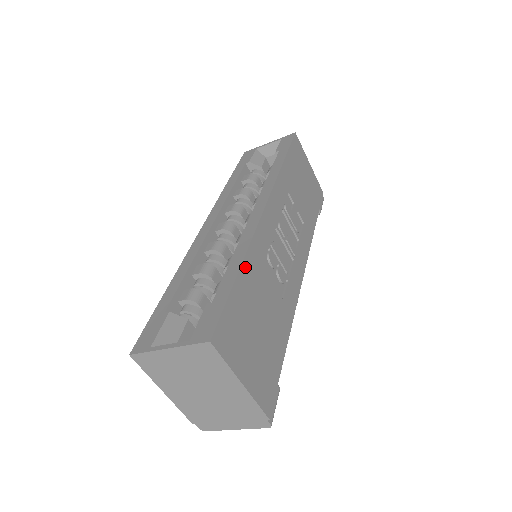
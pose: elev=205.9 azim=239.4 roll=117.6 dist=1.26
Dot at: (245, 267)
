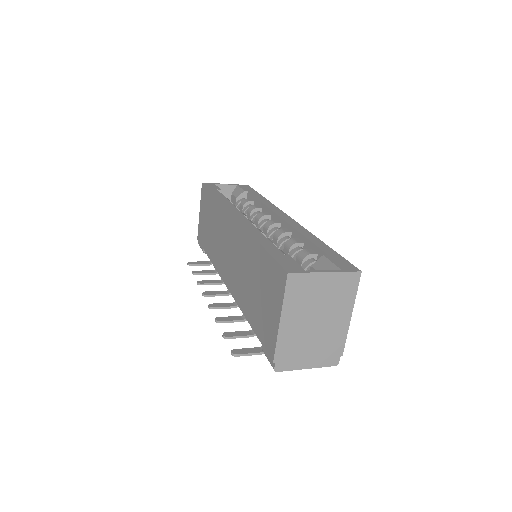
Dot at: occluded
